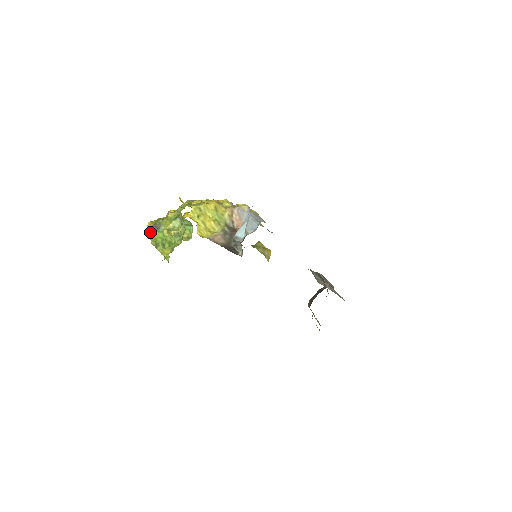
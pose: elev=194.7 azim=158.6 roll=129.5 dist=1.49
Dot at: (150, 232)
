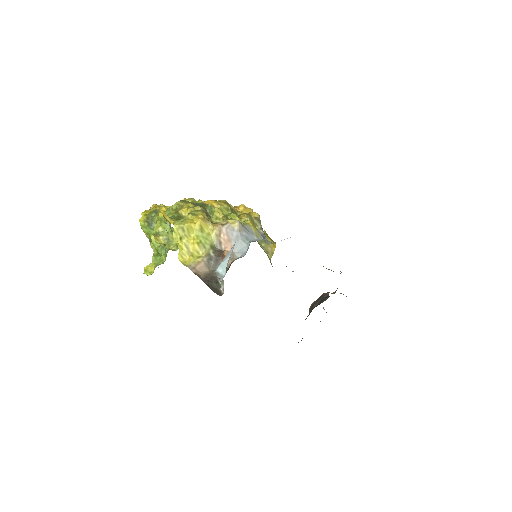
Dot at: (142, 227)
